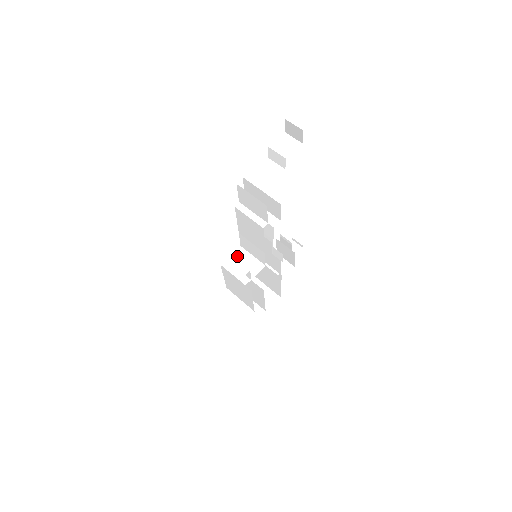
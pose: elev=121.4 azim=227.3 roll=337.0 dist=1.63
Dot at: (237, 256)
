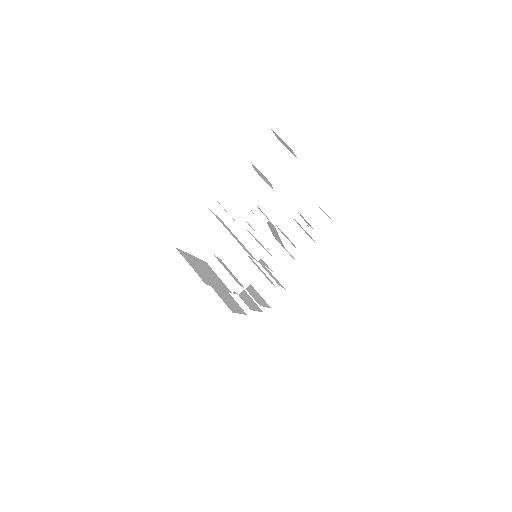
Dot at: (233, 256)
